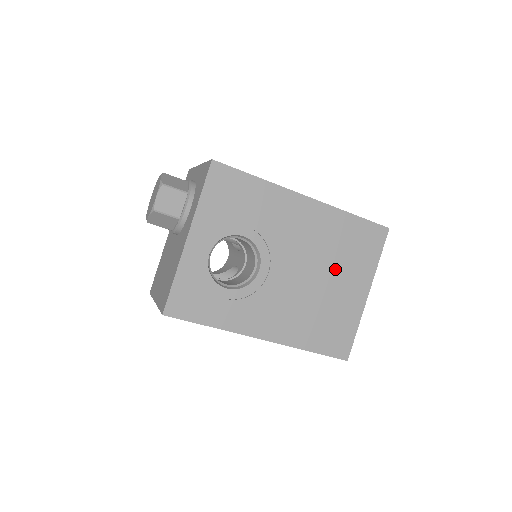
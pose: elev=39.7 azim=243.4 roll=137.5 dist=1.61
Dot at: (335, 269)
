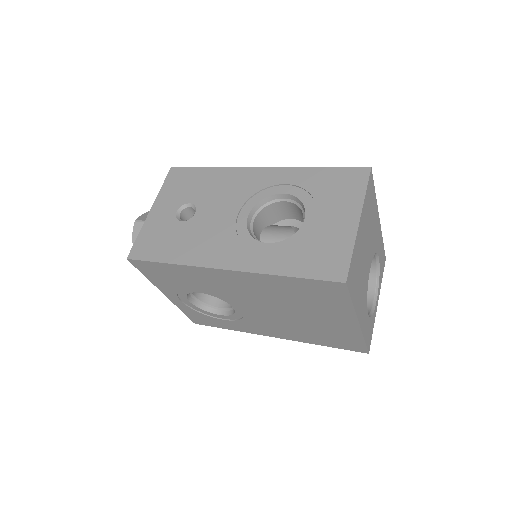
Dot at: (302, 309)
